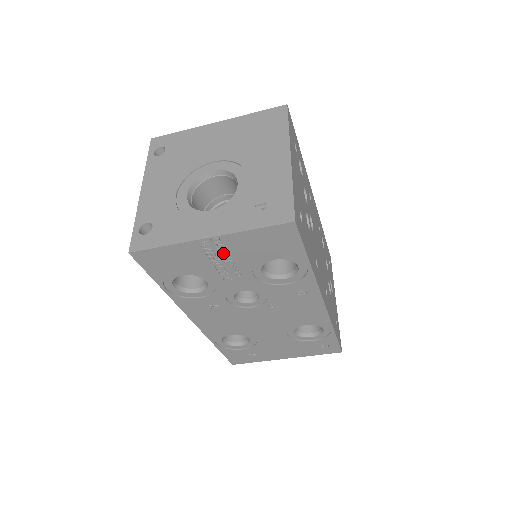
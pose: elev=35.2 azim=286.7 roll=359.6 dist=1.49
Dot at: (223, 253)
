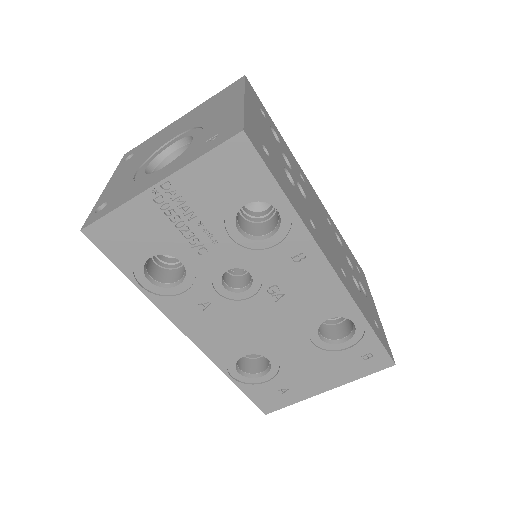
Dot at: (182, 206)
